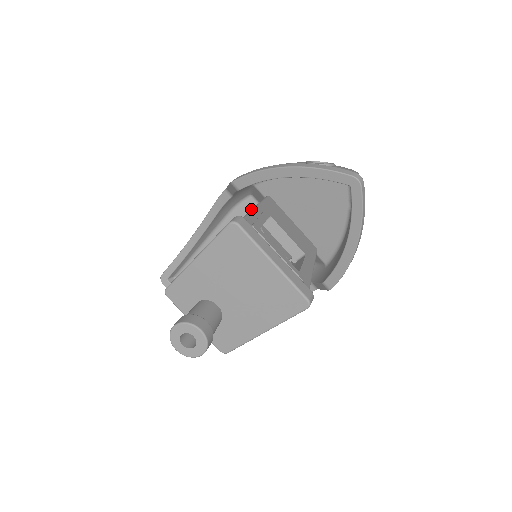
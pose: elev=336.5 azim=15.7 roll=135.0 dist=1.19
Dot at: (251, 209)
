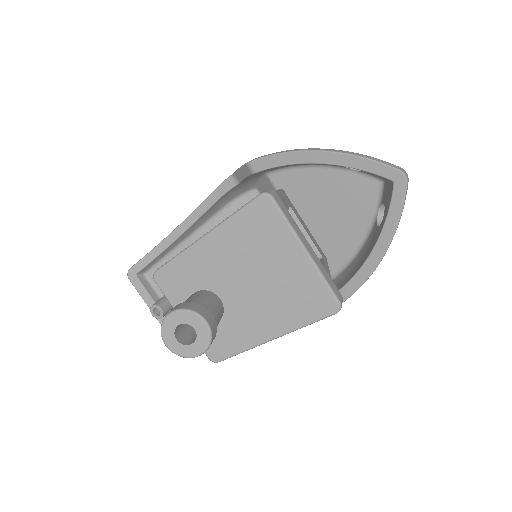
Dot at: occluded
